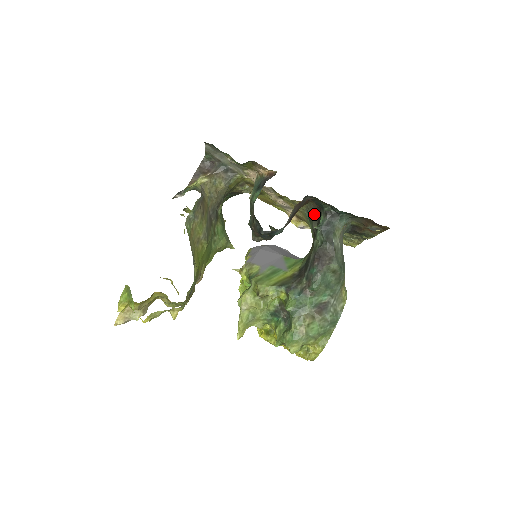
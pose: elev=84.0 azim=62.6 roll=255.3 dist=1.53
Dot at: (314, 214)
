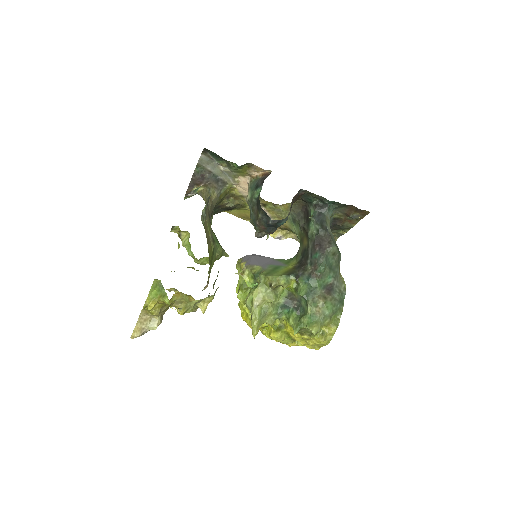
Dot at: (299, 214)
